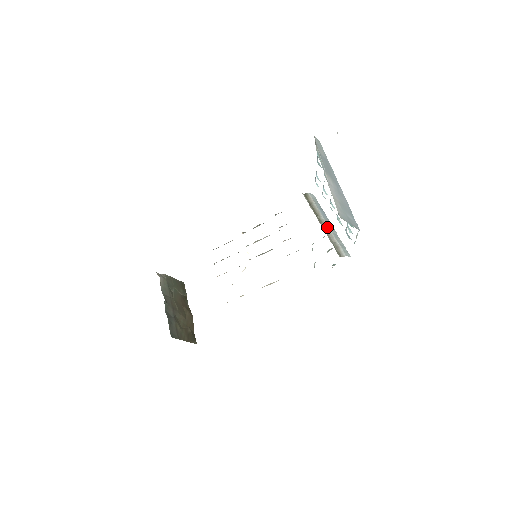
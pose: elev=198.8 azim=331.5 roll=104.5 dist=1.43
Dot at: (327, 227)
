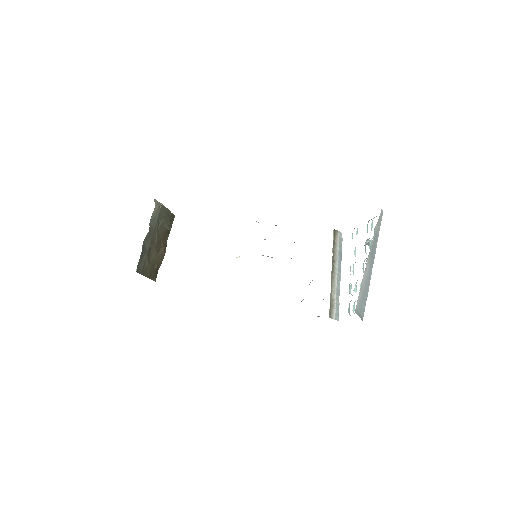
Dot at: (335, 279)
